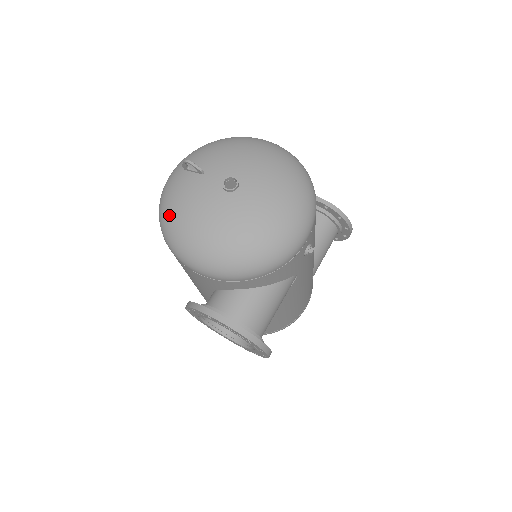
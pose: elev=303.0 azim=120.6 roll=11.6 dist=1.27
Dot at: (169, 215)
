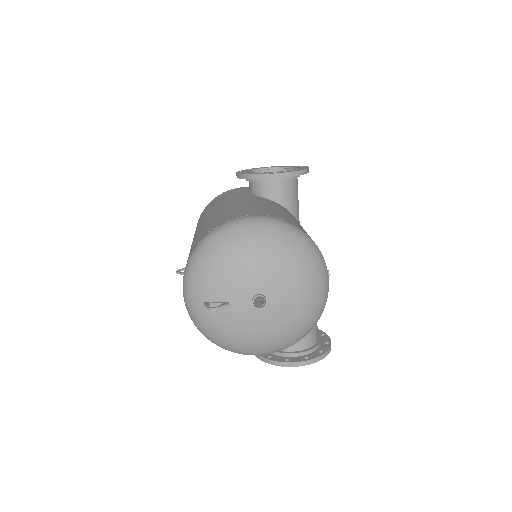
Dot at: (221, 341)
